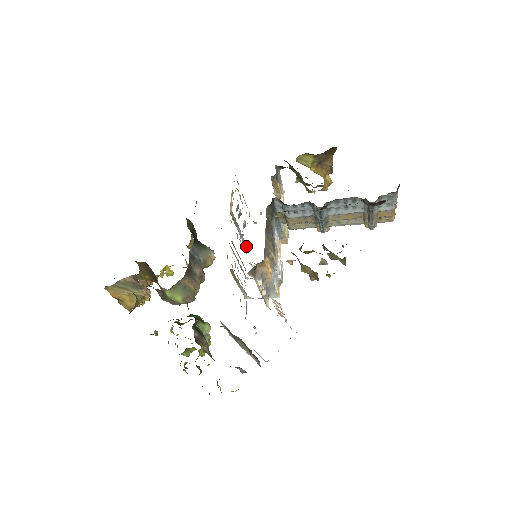
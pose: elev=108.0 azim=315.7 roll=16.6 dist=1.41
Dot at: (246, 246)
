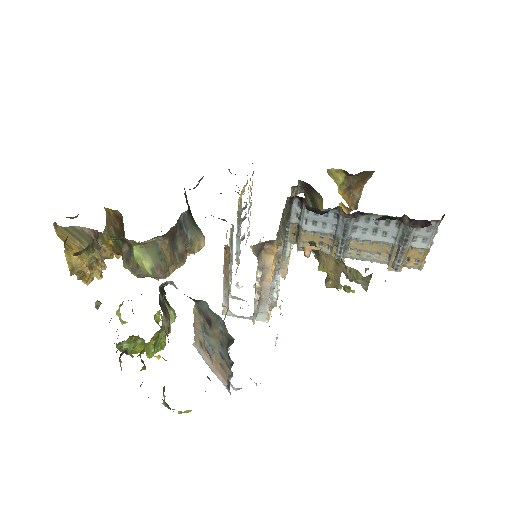
Dot at: (238, 262)
